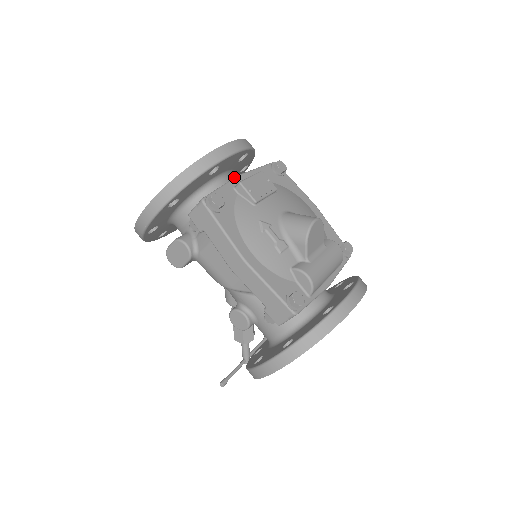
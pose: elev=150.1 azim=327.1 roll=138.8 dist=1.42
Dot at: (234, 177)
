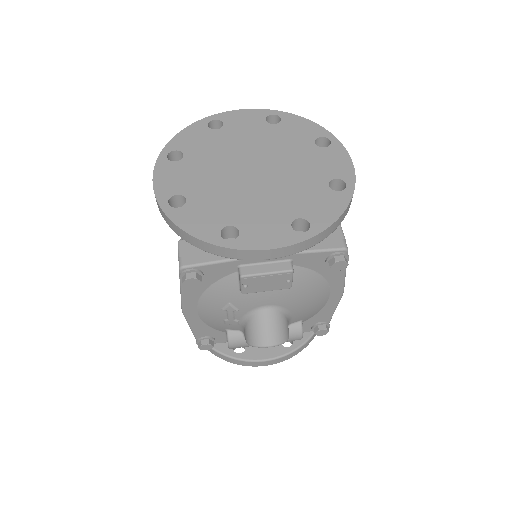
Dot at: occluded
